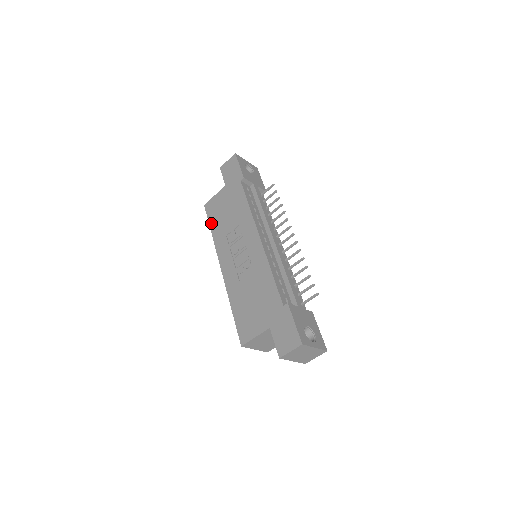
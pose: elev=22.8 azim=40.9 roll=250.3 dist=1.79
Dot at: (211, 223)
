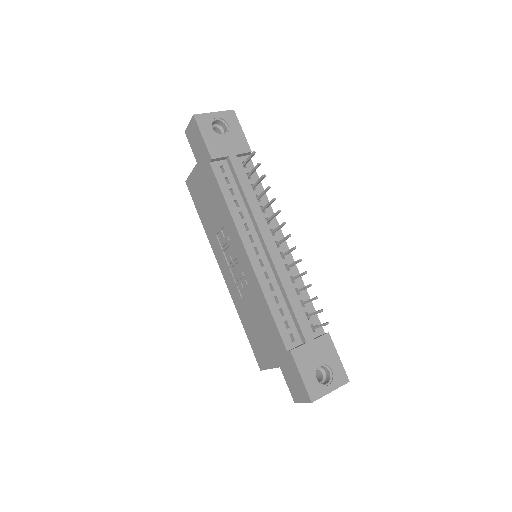
Dot at: (198, 211)
